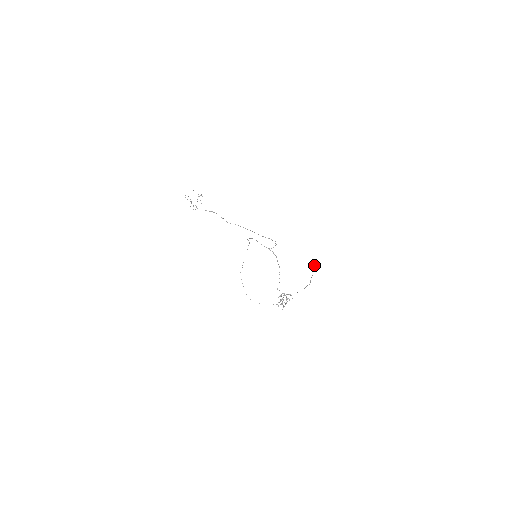
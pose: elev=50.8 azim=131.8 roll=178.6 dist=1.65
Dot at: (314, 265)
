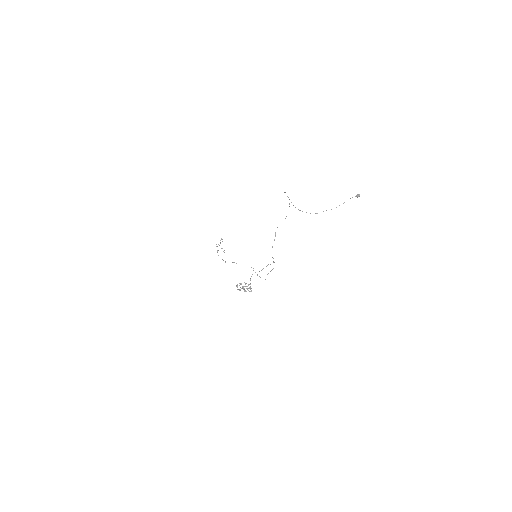
Dot at: (359, 194)
